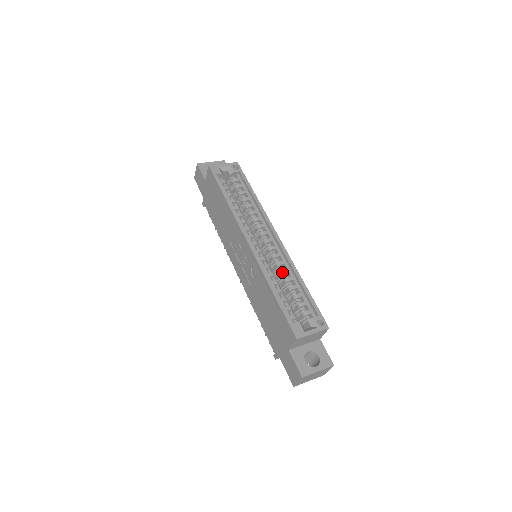
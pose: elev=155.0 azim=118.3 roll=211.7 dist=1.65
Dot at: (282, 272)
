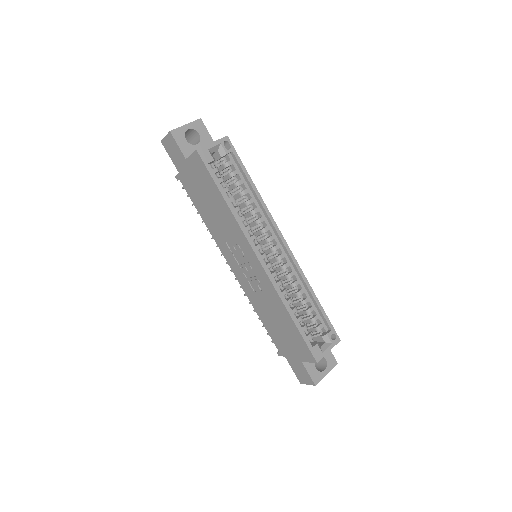
Dot at: (293, 286)
